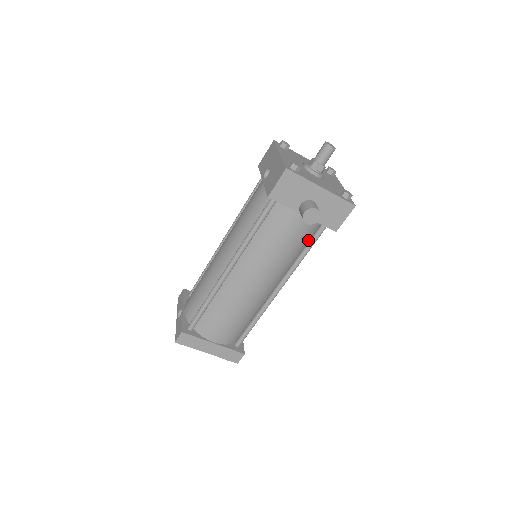
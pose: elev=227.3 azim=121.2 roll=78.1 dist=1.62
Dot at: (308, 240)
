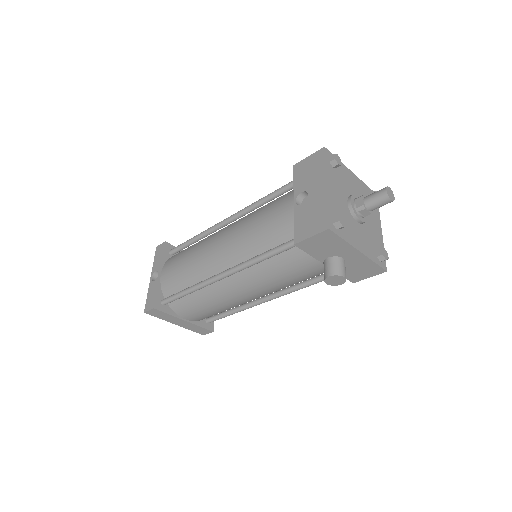
Dot at: occluded
